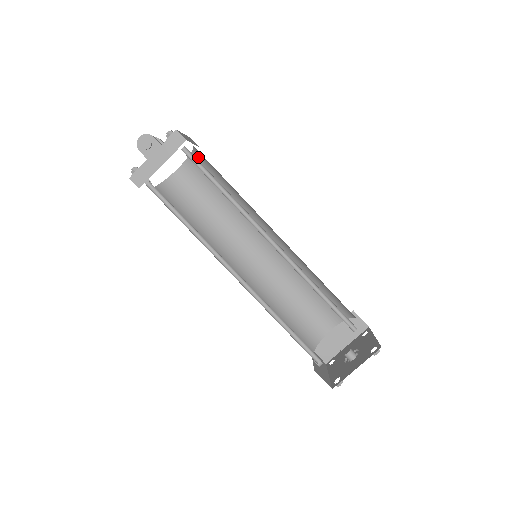
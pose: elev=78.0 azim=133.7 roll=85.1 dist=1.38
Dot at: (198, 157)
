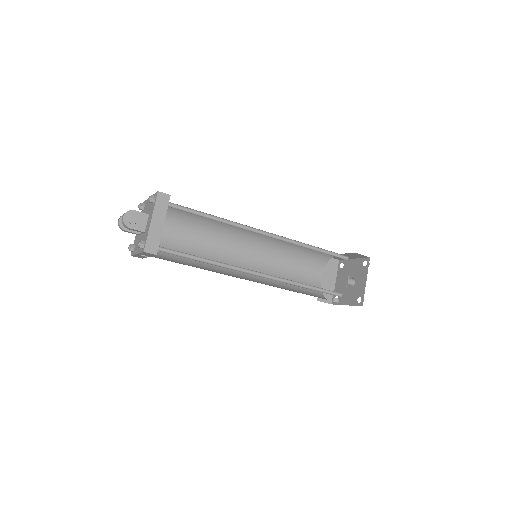
Dot at: occluded
